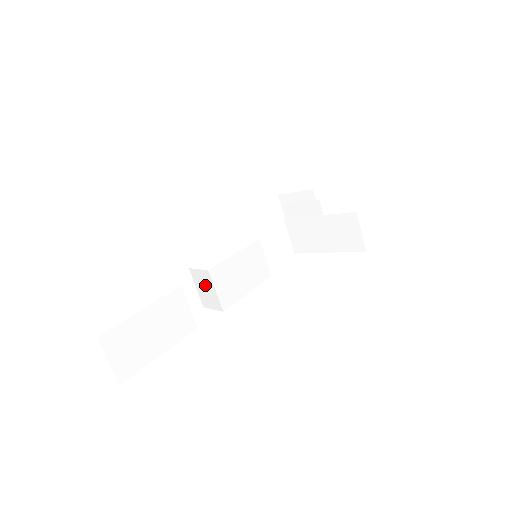
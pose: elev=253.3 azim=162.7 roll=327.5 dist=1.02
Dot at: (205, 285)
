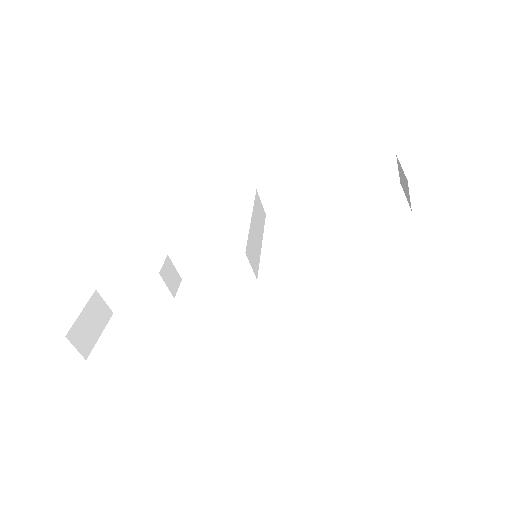
Dot at: occluded
